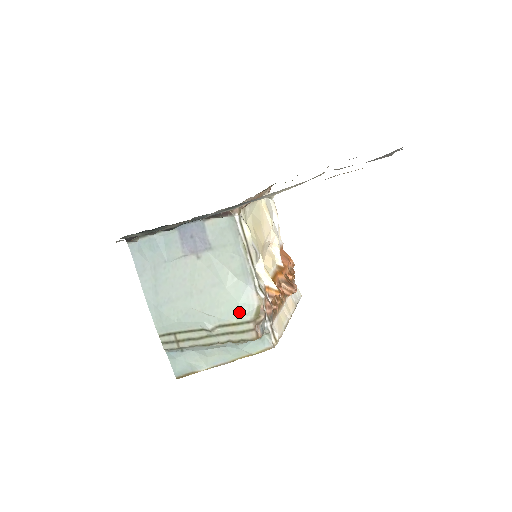
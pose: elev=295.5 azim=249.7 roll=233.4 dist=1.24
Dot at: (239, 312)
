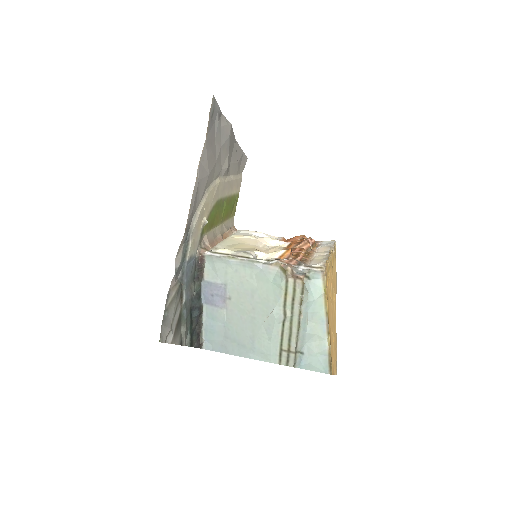
Dot at: (277, 285)
